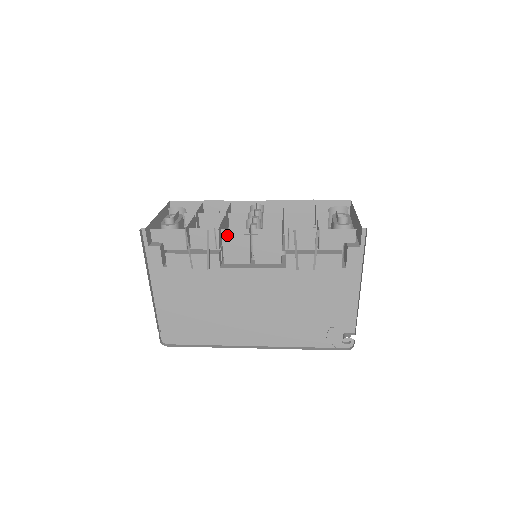
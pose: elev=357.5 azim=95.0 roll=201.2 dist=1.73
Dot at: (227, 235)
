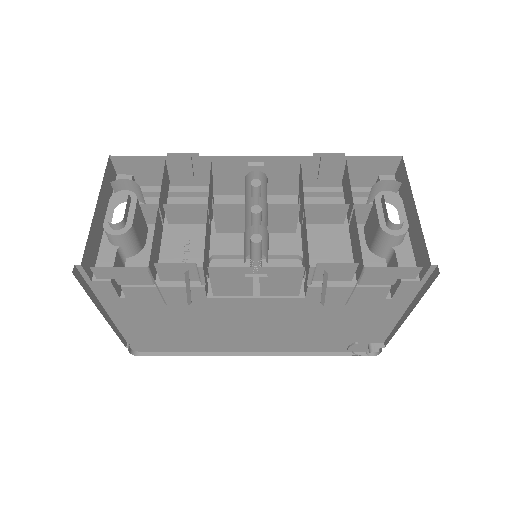
Dot at: (217, 272)
